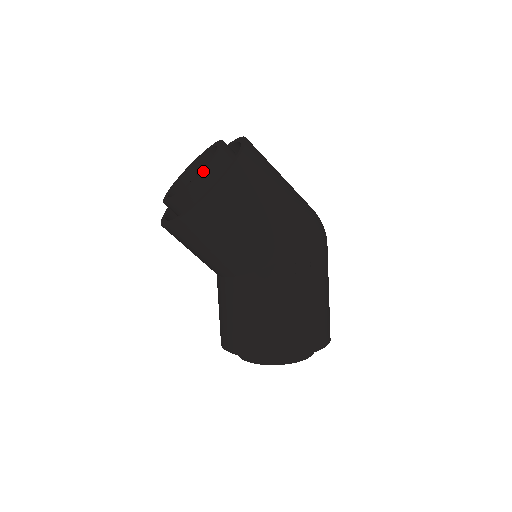
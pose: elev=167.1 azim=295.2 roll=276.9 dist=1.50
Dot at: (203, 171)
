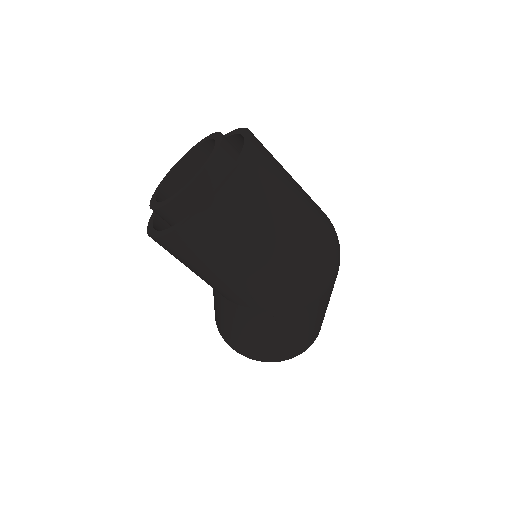
Dot at: (162, 207)
